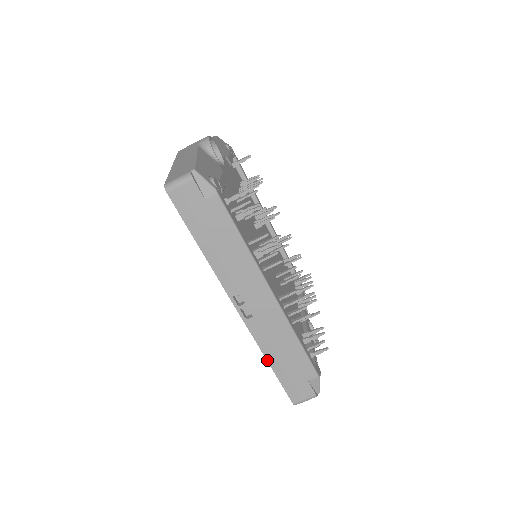
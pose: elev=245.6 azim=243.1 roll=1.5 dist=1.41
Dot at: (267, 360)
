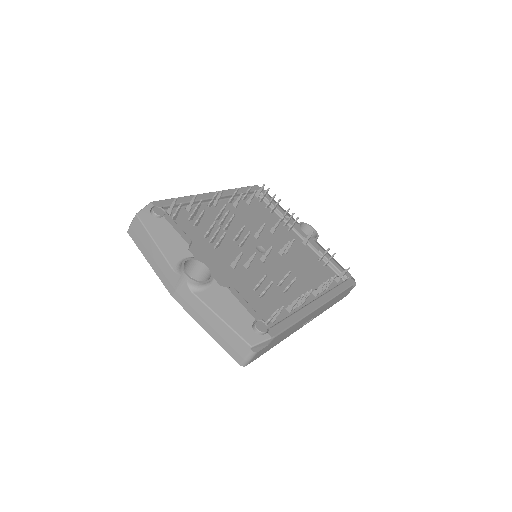
Dot at: occluded
